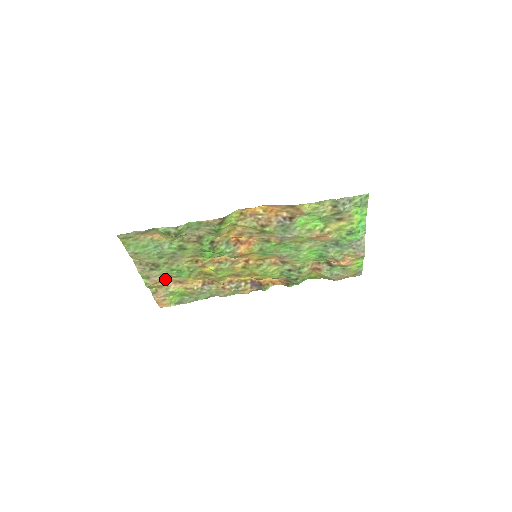
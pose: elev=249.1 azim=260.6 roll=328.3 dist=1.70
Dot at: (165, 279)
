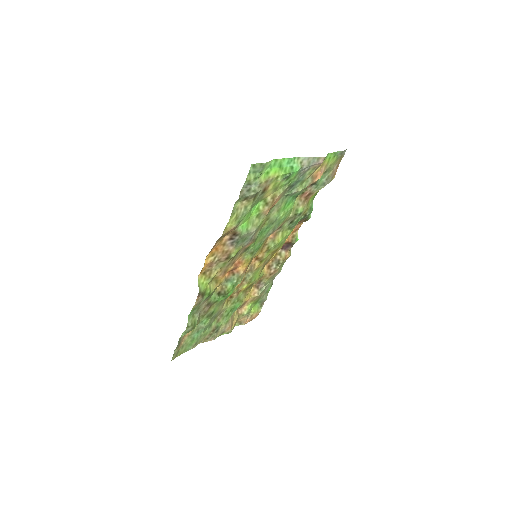
Dot at: (233, 317)
